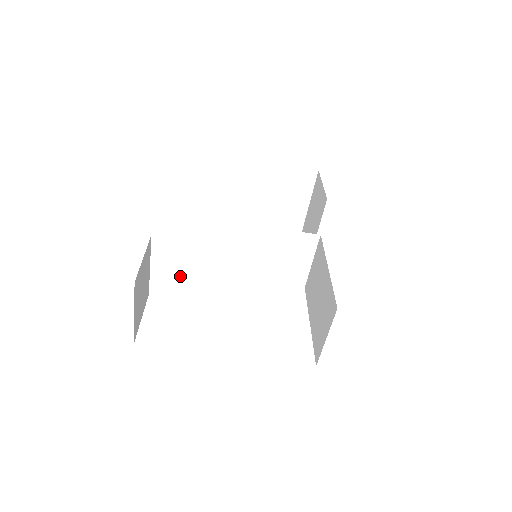
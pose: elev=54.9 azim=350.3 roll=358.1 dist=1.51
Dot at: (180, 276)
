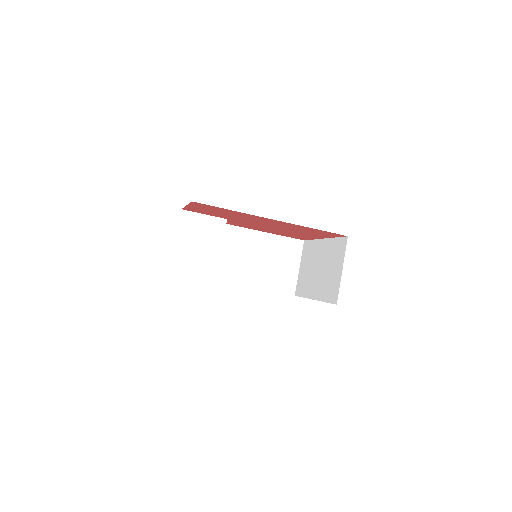
Dot at: (201, 254)
